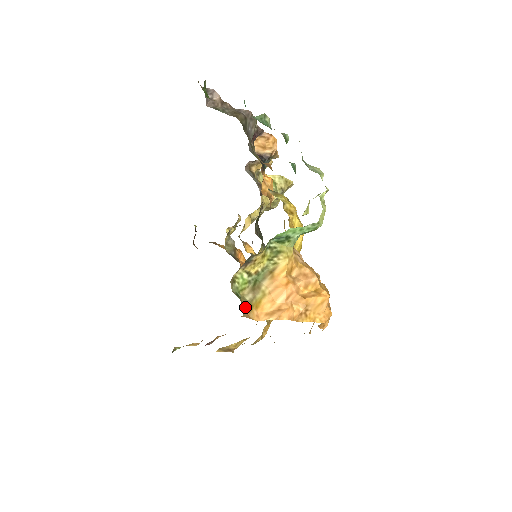
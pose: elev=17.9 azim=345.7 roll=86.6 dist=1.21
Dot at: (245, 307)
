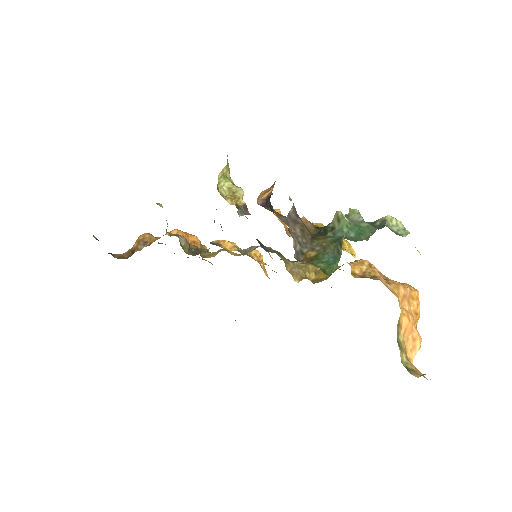
Dot at: (413, 369)
